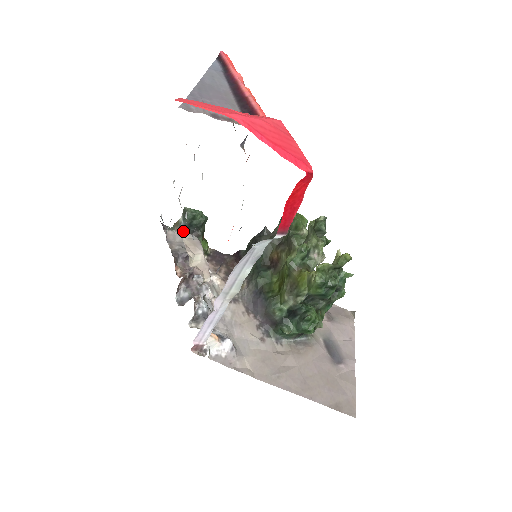
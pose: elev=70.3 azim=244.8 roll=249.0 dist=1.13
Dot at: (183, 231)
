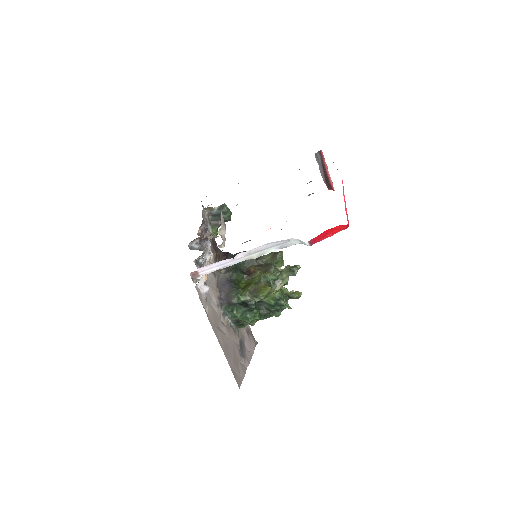
Dot at: (221, 213)
